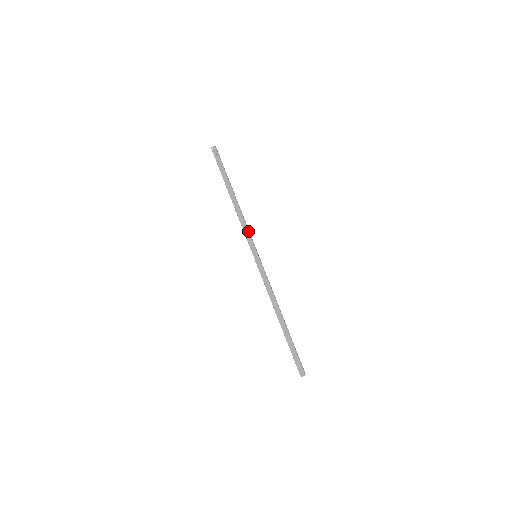
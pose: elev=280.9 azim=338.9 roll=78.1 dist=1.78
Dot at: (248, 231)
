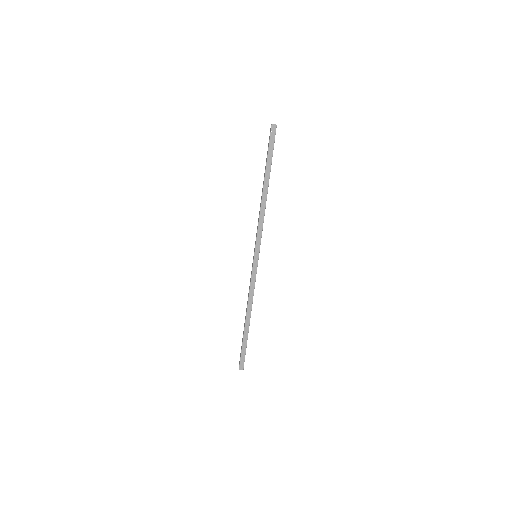
Dot at: occluded
